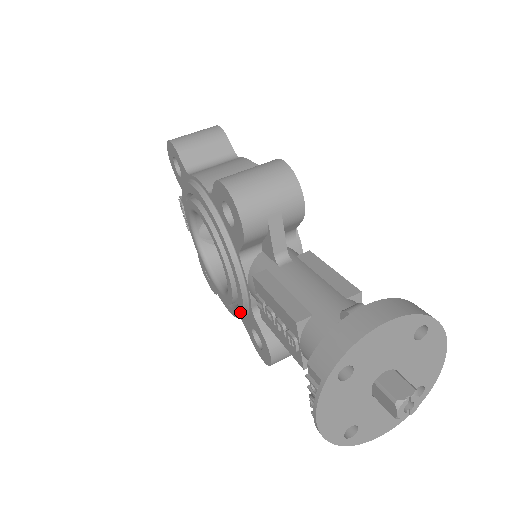
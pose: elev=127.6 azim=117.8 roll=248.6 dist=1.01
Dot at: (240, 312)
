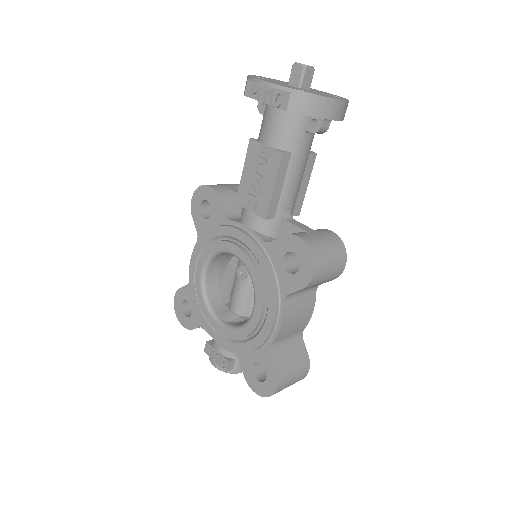
Dot at: (265, 266)
